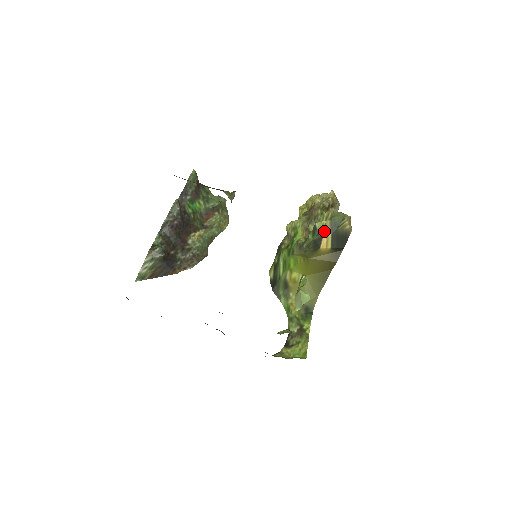
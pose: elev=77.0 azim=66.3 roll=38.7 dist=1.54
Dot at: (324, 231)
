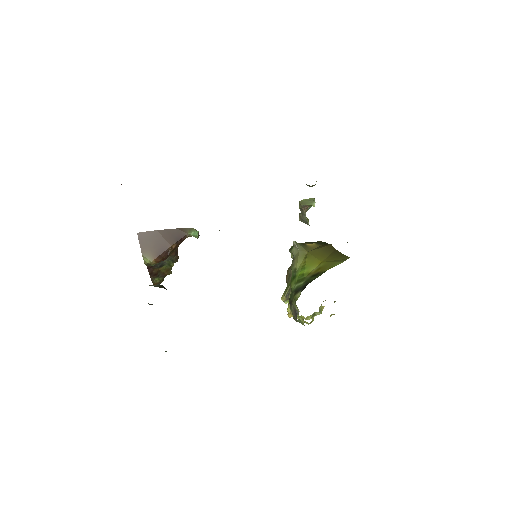
Dot at: occluded
